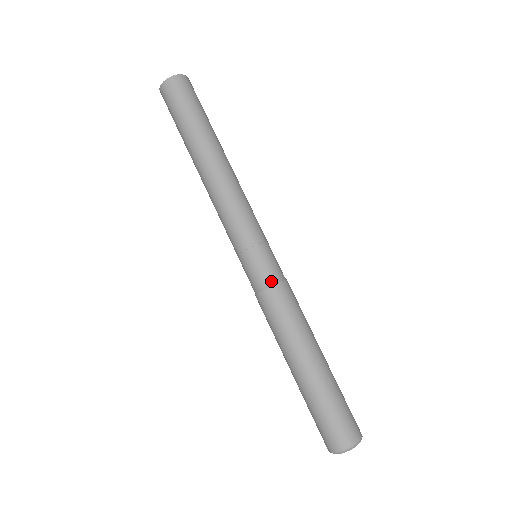
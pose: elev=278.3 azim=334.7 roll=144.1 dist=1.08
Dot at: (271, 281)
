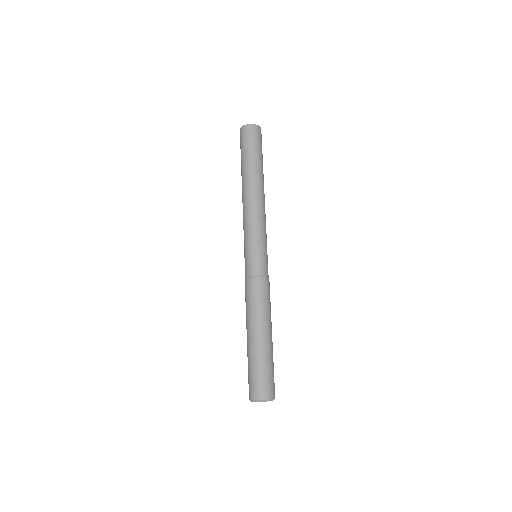
Dot at: (267, 275)
